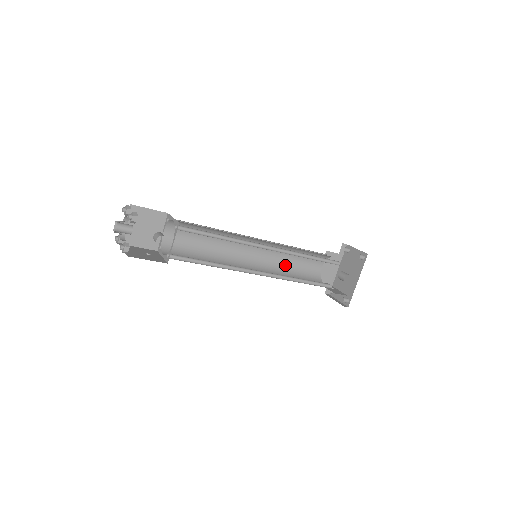
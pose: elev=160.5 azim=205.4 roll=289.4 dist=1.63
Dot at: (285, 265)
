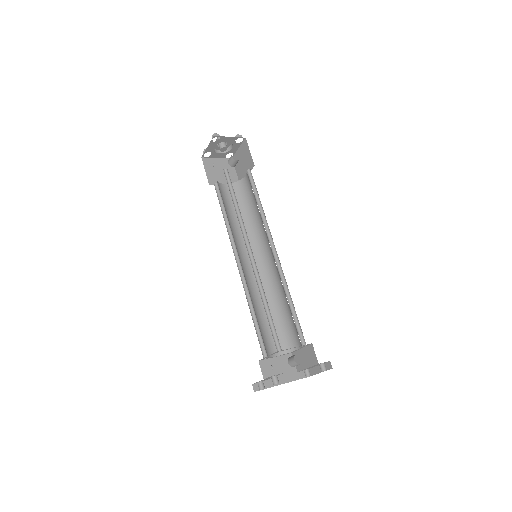
Dot at: (257, 307)
